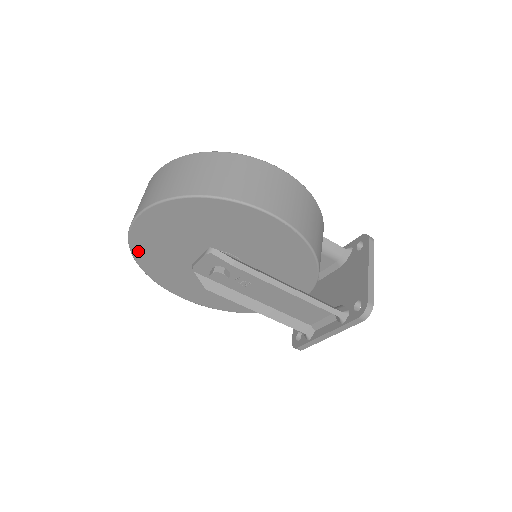
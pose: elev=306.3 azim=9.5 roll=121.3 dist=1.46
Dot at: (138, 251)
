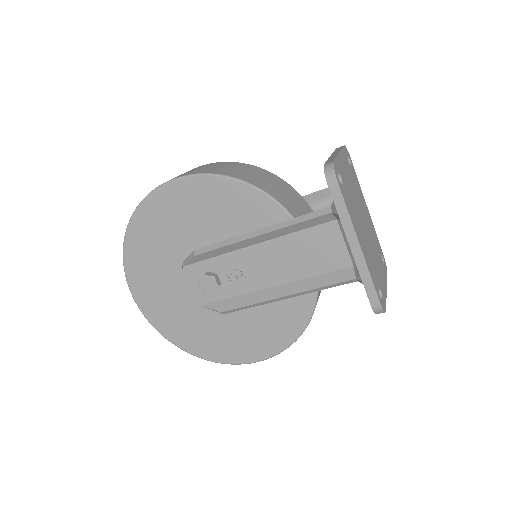
Dot at: (168, 332)
